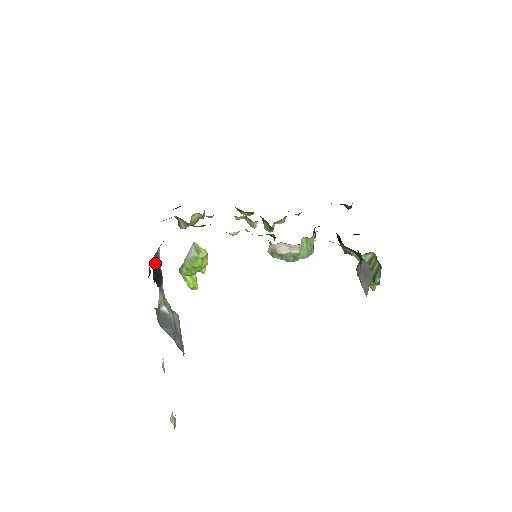
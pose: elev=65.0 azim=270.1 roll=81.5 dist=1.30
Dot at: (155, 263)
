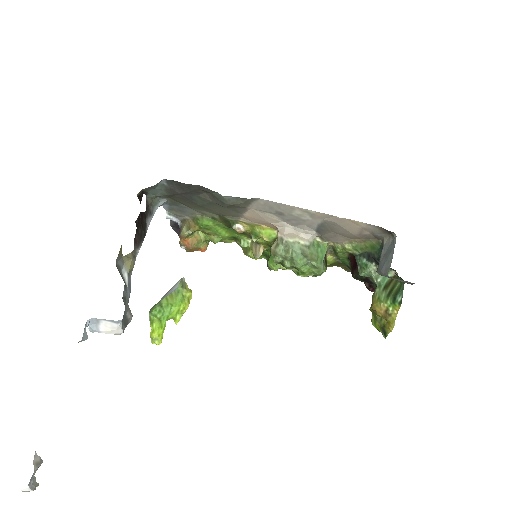
Dot at: (146, 214)
